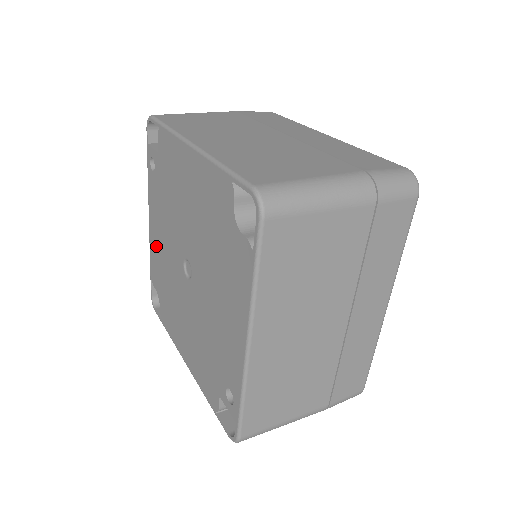
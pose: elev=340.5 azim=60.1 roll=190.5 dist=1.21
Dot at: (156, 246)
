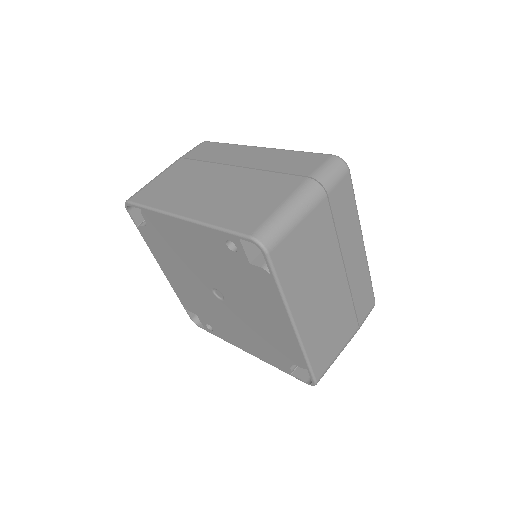
Dot at: (177, 234)
